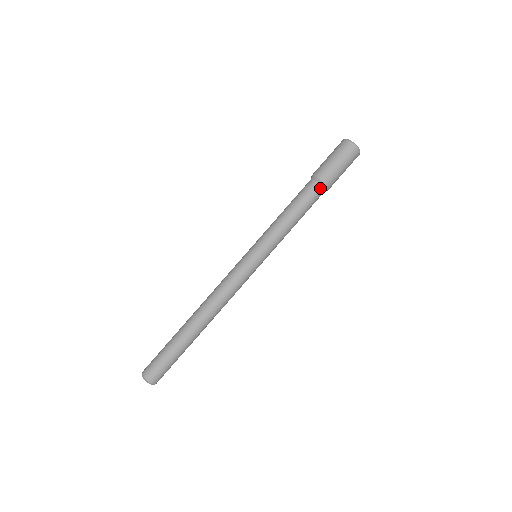
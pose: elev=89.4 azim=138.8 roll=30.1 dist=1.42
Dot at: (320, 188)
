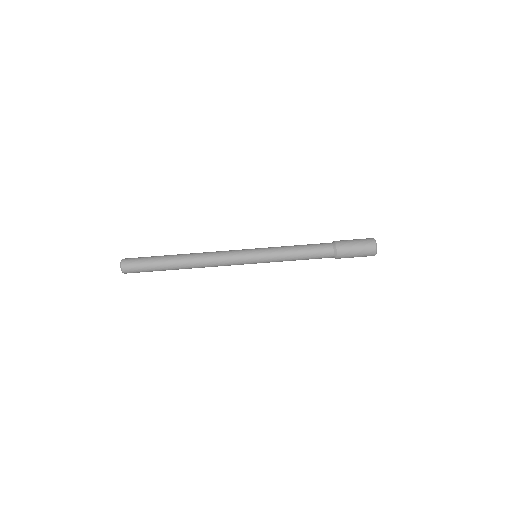
Dot at: (332, 256)
